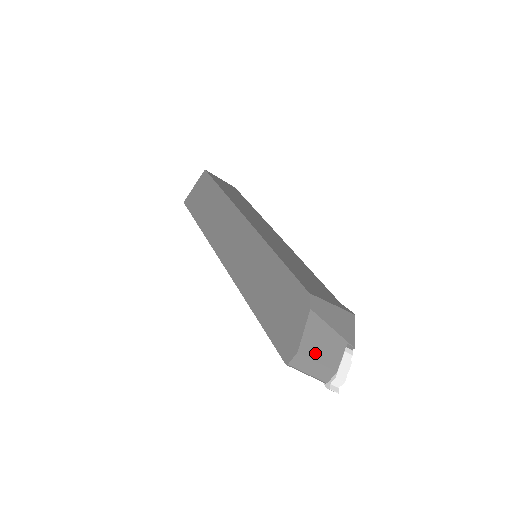
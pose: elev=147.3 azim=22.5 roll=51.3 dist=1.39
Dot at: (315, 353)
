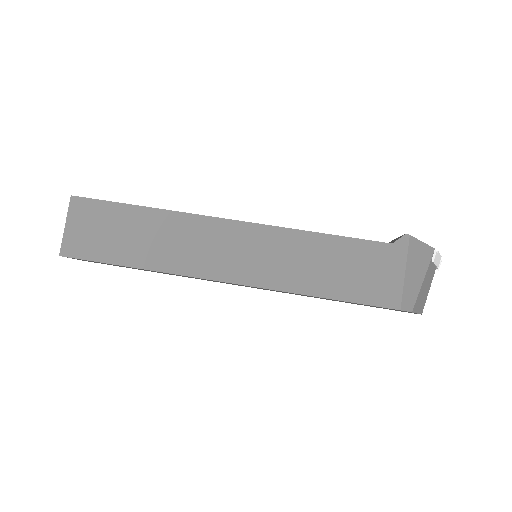
Dot at: (426, 296)
